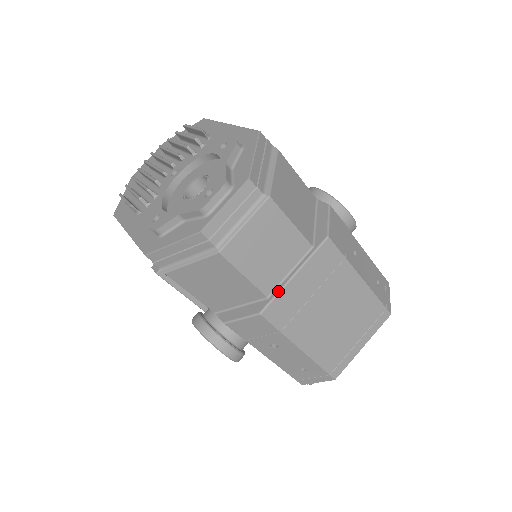
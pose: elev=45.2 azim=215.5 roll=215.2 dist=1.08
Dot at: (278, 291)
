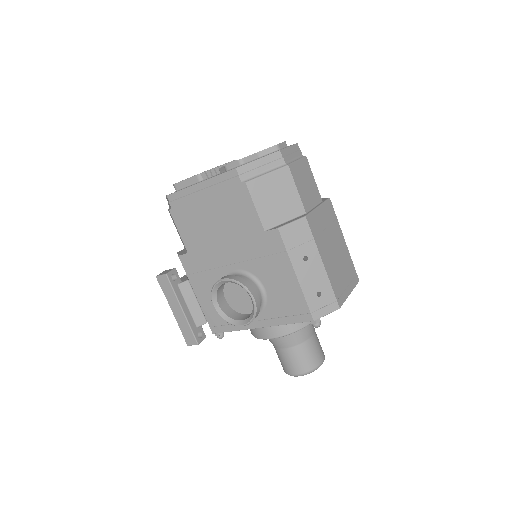
Dot at: (312, 210)
